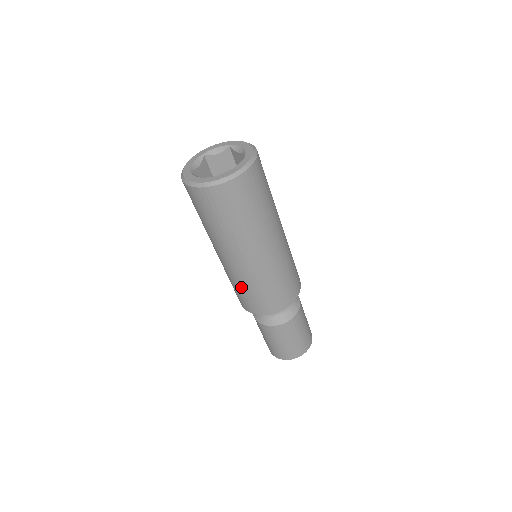
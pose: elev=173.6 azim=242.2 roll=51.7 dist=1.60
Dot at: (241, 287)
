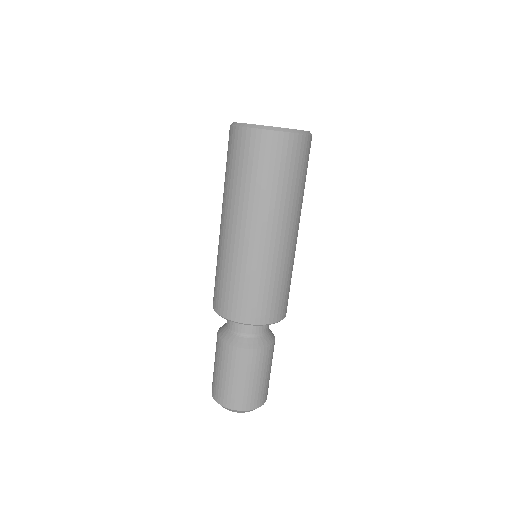
Dot at: (266, 280)
